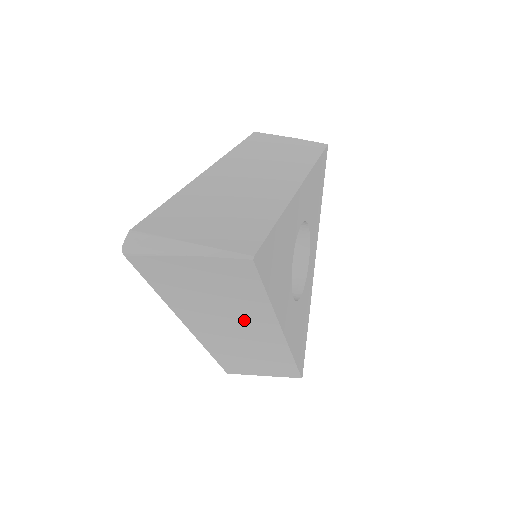
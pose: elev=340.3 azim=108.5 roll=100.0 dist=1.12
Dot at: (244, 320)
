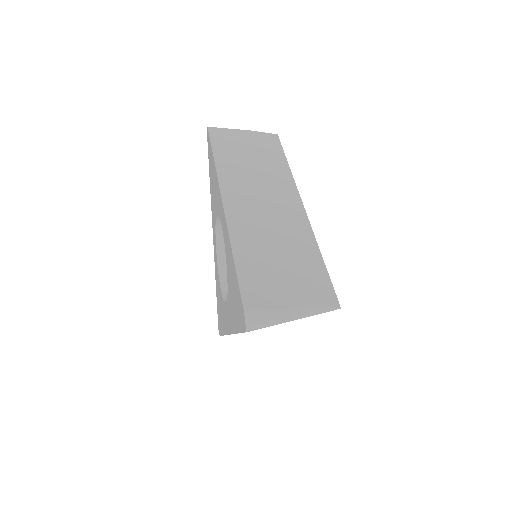
Dot at: occluded
